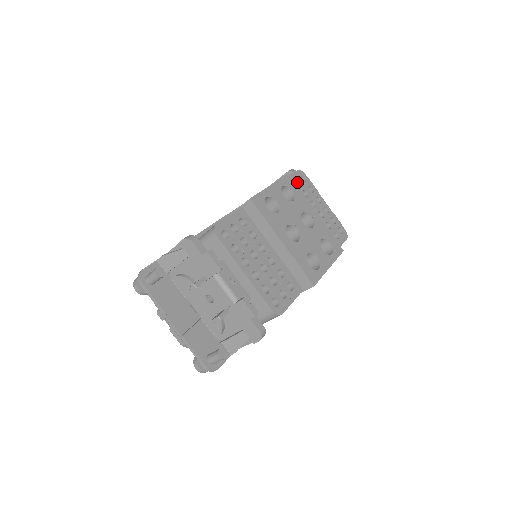
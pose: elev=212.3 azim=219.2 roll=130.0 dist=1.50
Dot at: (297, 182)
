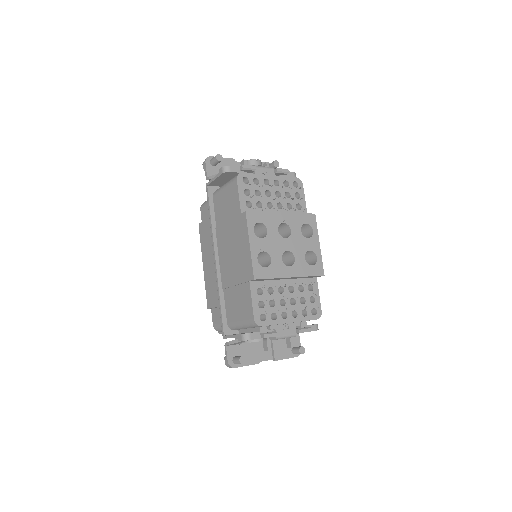
Dot at: (245, 190)
